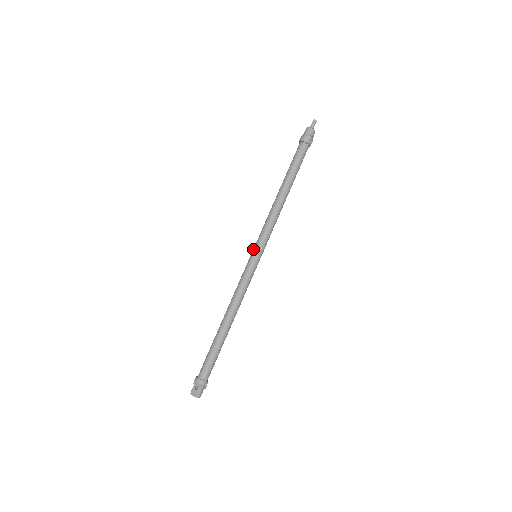
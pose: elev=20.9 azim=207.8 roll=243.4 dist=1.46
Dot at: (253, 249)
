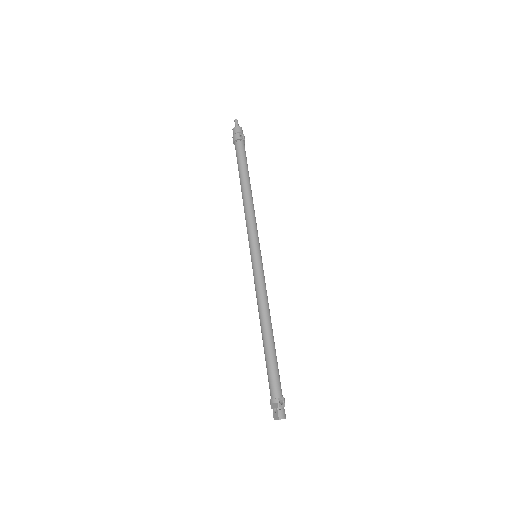
Dot at: occluded
